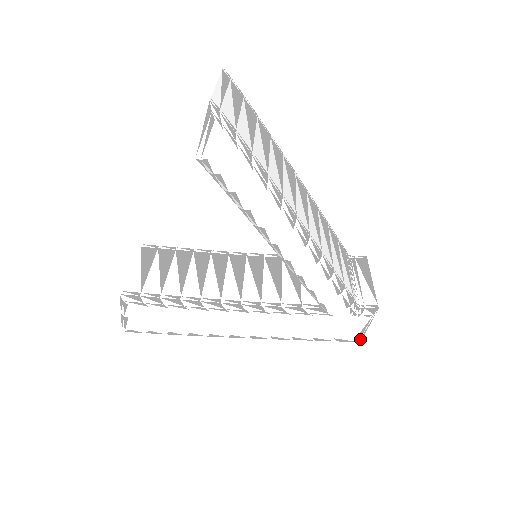
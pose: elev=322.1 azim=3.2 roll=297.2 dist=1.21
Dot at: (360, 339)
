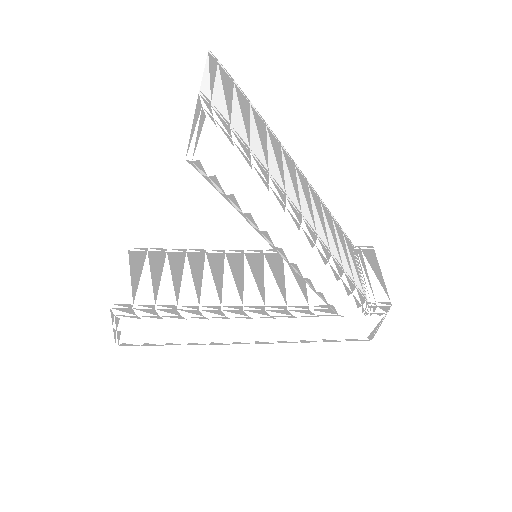
Dot at: (372, 337)
